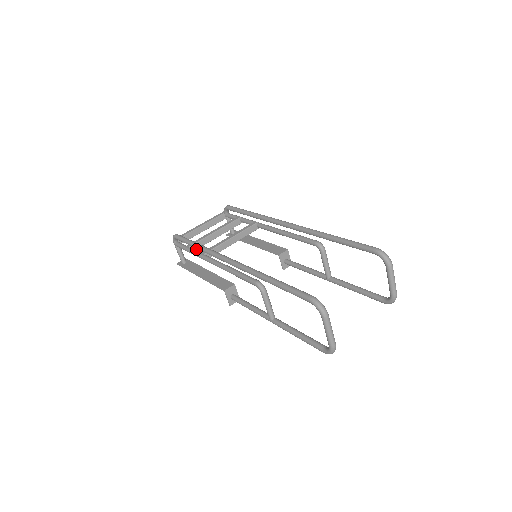
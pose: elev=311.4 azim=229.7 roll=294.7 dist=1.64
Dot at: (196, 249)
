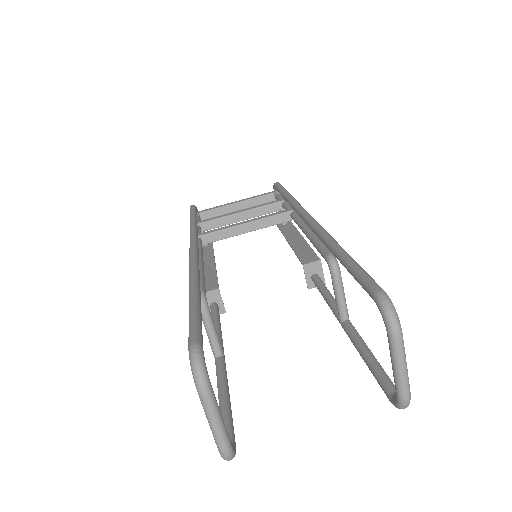
Dot at: (207, 229)
